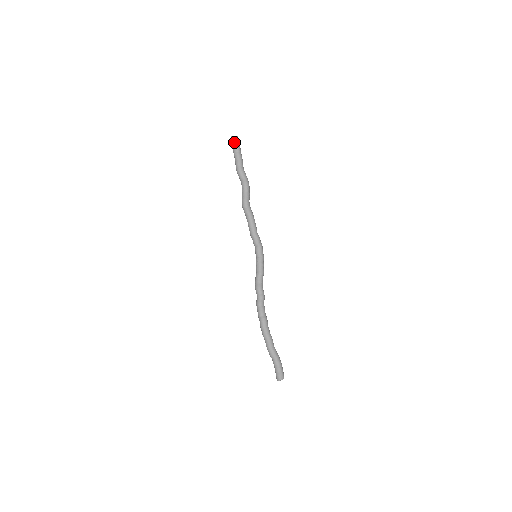
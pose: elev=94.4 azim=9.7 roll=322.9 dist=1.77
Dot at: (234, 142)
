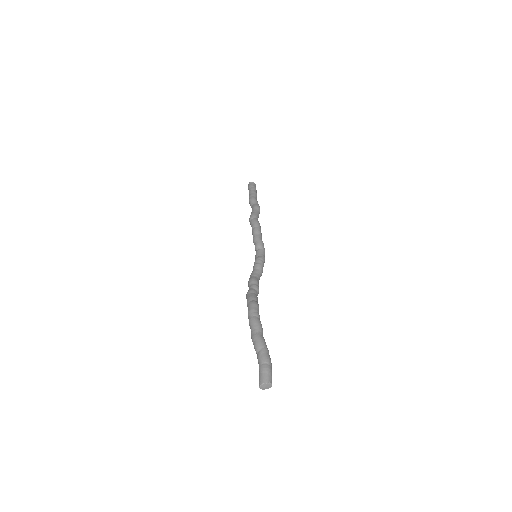
Dot at: (252, 184)
